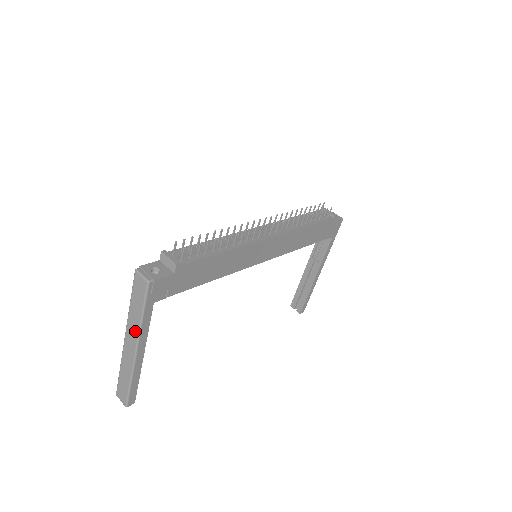
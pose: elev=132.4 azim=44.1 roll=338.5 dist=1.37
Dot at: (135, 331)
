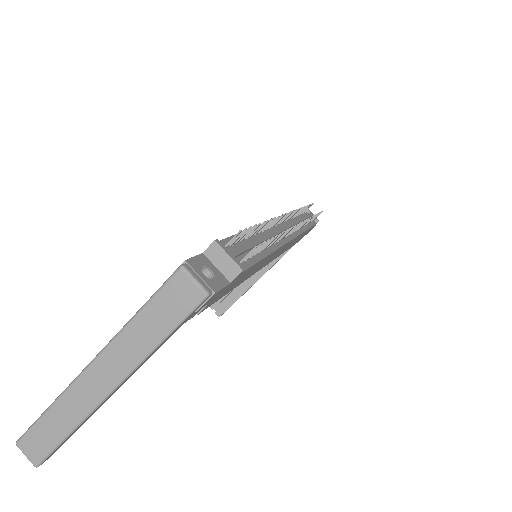
Dot at: (128, 361)
